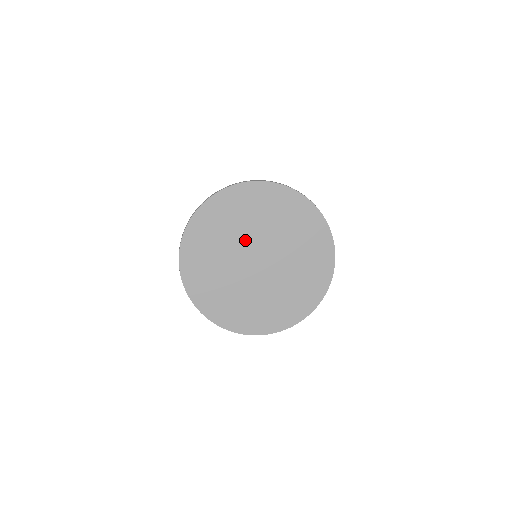
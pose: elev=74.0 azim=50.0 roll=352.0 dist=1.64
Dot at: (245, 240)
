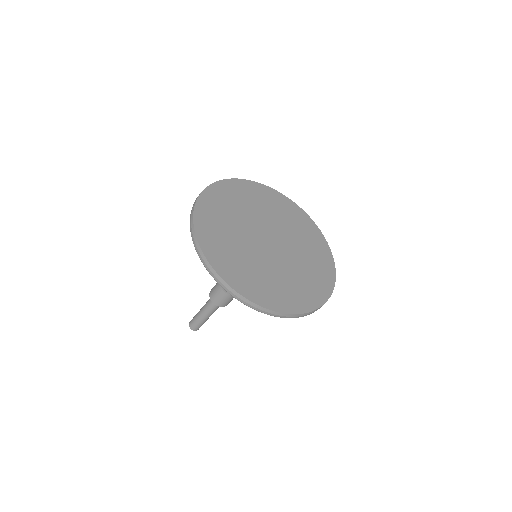
Dot at: (254, 221)
